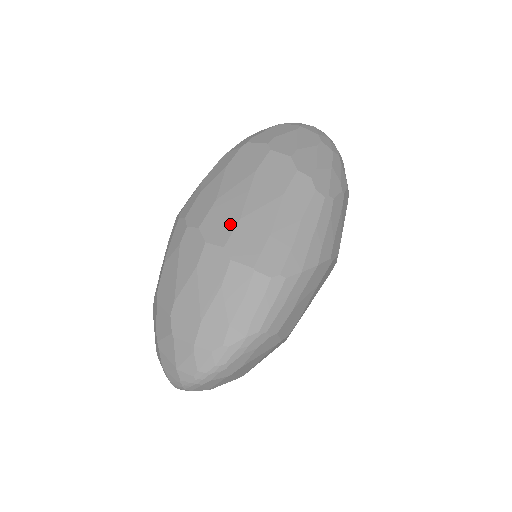
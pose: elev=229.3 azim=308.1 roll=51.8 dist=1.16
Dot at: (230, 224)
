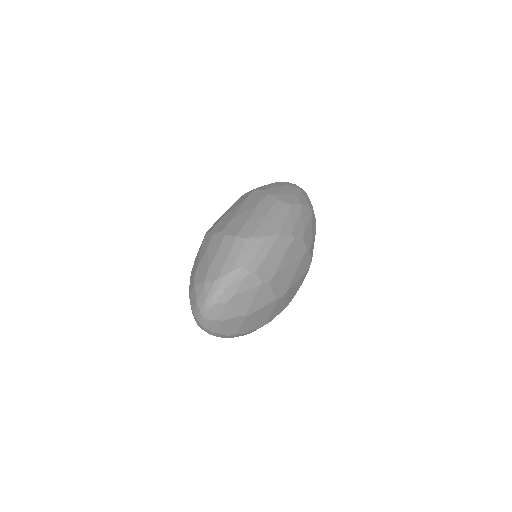
Dot at: (226, 223)
